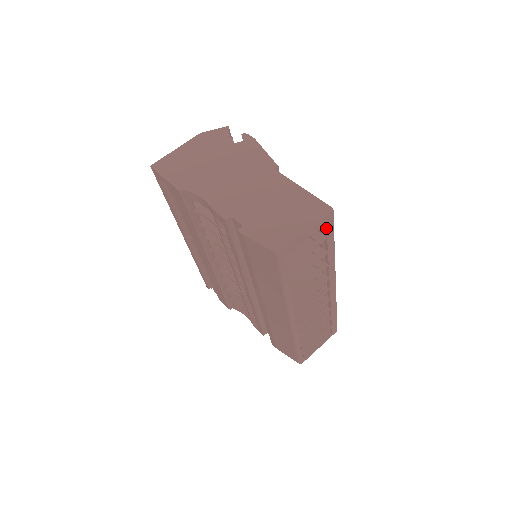
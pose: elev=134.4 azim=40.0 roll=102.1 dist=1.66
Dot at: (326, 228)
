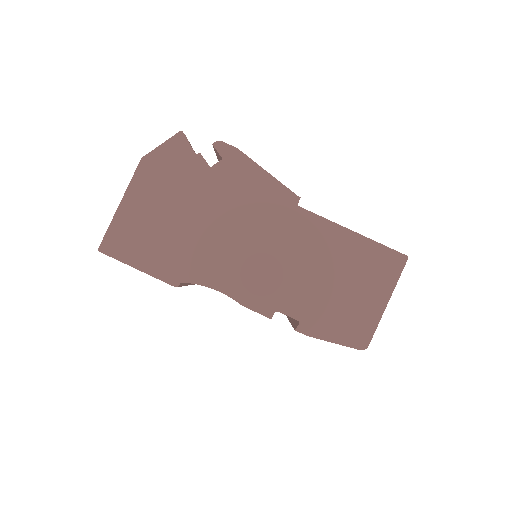
Dot at: occluded
